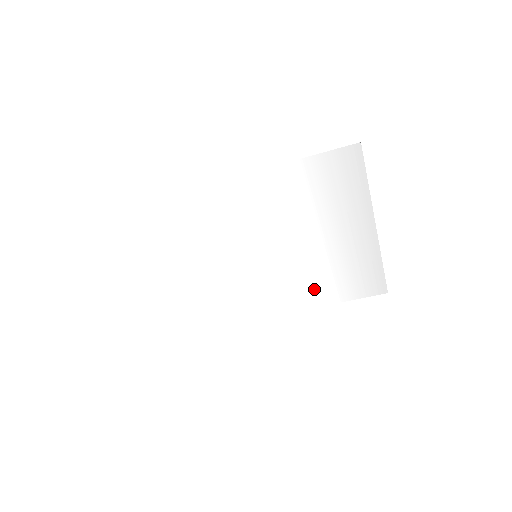
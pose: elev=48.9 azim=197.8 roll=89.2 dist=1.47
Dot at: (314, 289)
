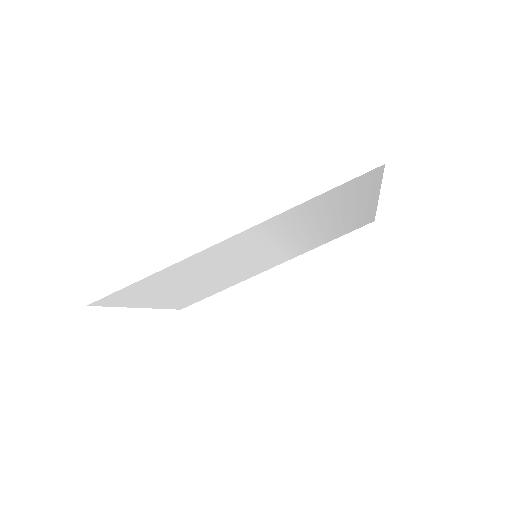
Dot at: (308, 246)
